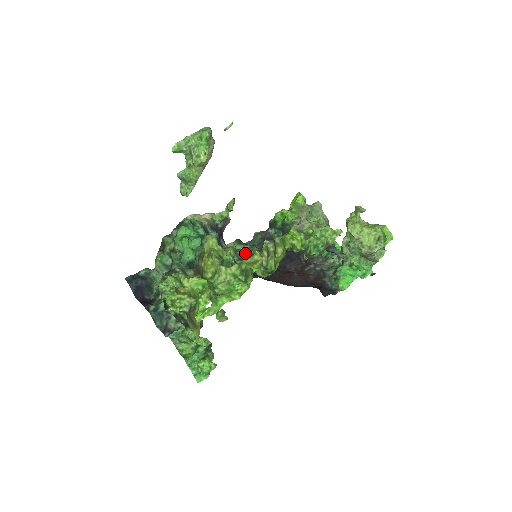
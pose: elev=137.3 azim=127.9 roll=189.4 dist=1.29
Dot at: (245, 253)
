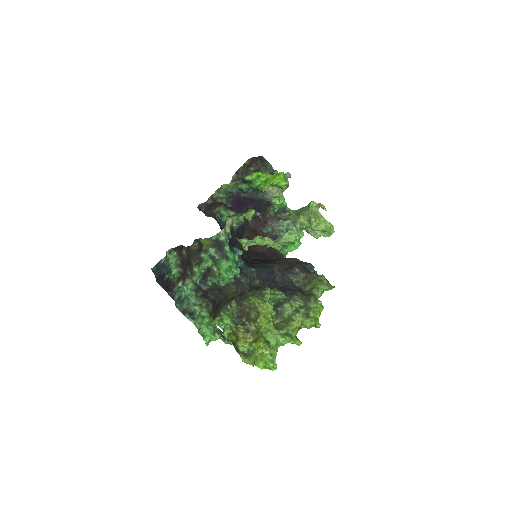
Dot at: (273, 293)
